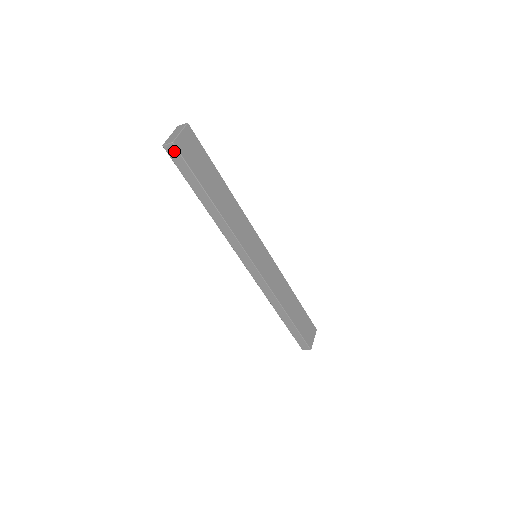
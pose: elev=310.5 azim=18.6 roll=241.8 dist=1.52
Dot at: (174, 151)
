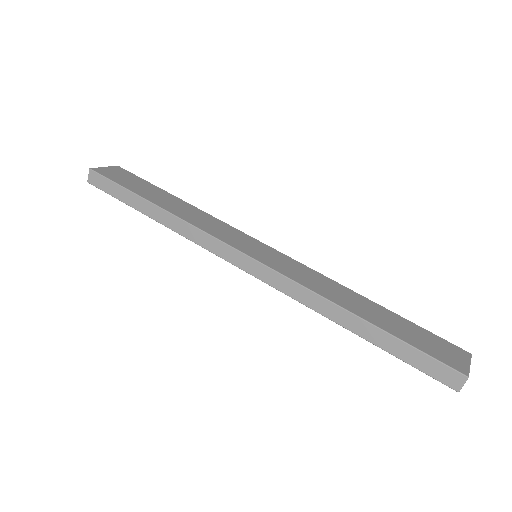
Dot at: (95, 177)
